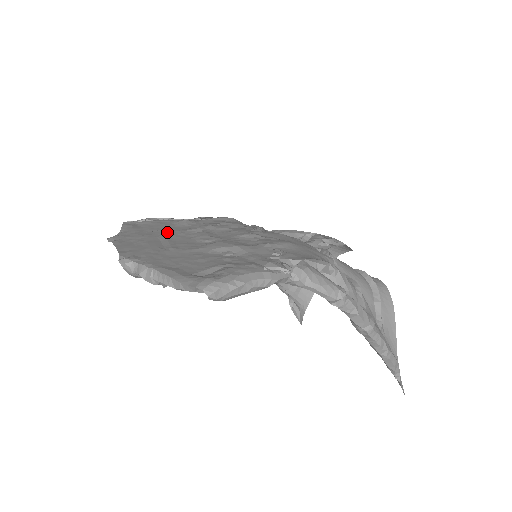
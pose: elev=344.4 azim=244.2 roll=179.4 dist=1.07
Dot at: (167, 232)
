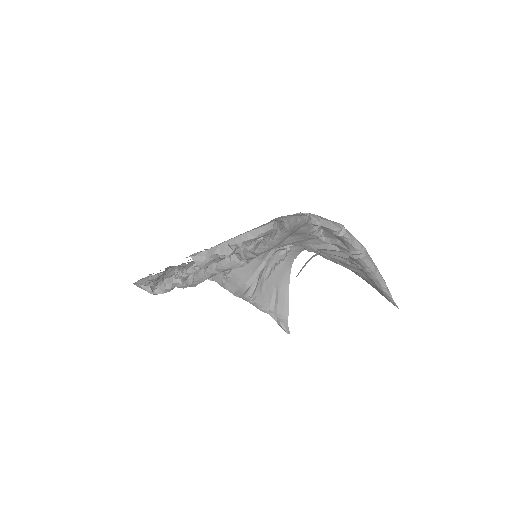
Dot at: occluded
